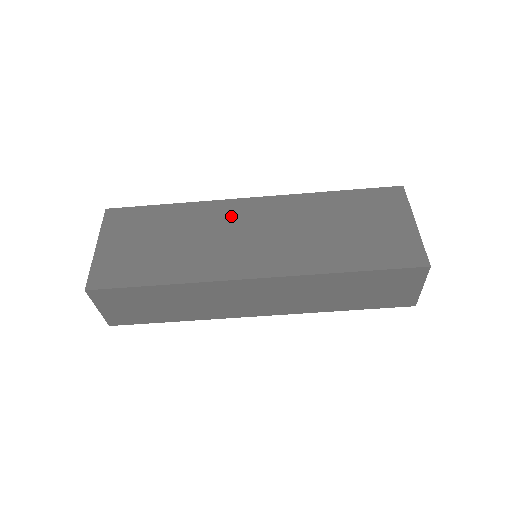
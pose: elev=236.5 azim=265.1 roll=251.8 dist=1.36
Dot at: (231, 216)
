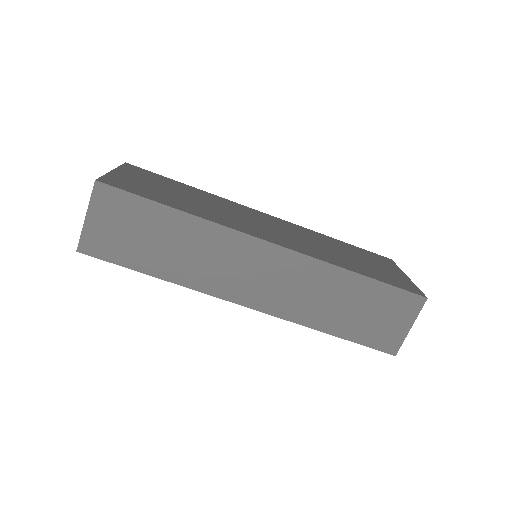
Dot at: (247, 212)
